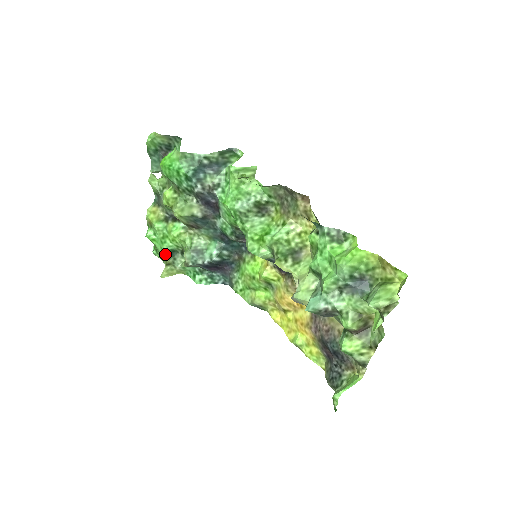
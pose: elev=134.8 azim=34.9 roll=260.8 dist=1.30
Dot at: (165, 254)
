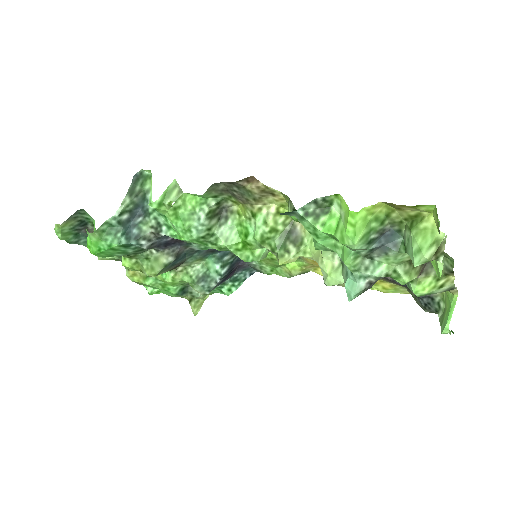
Dot at: (179, 296)
